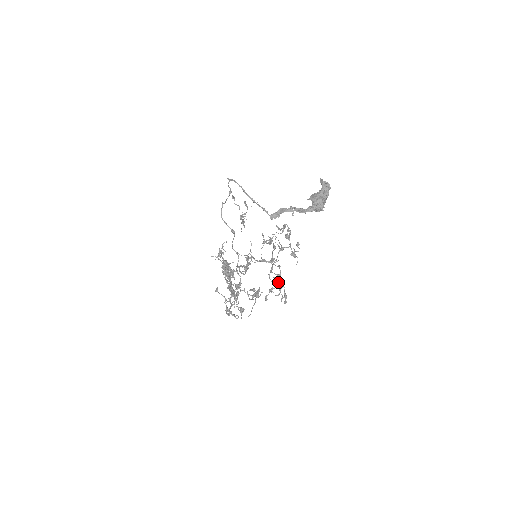
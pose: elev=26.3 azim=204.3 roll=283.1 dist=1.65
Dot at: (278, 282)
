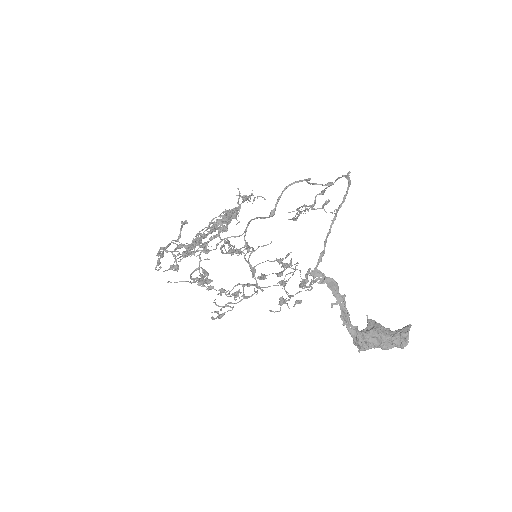
Dot at: (238, 295)
